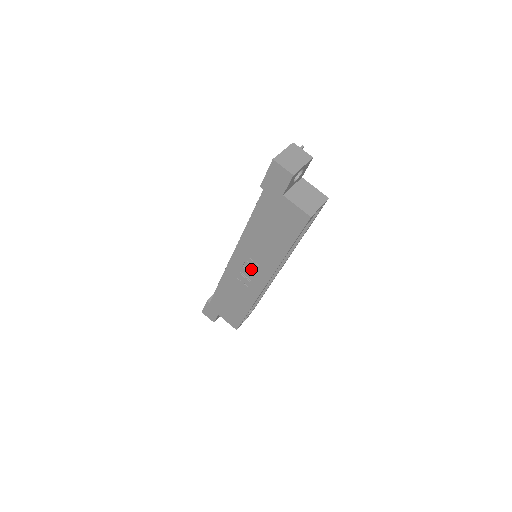
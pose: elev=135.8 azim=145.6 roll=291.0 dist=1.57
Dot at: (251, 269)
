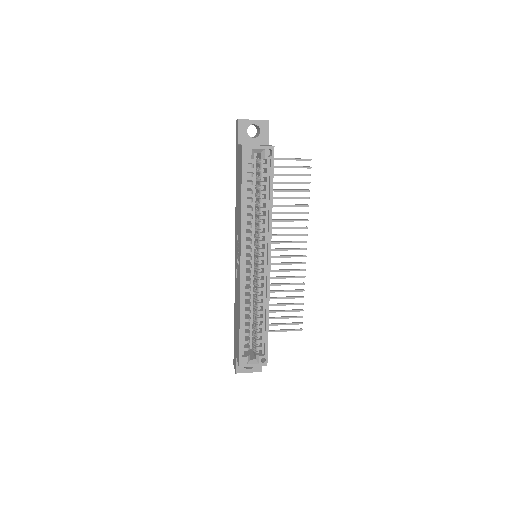
Dot at: occluded
